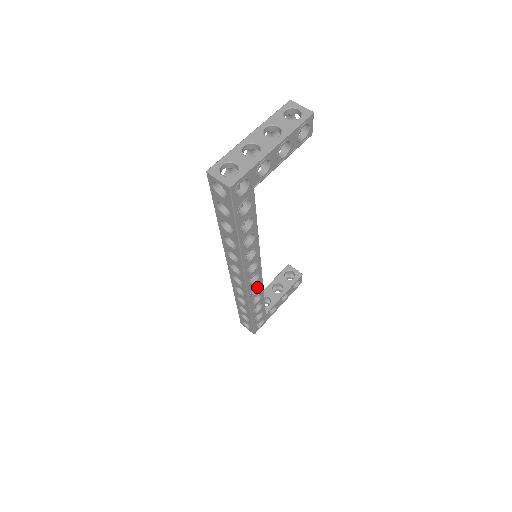
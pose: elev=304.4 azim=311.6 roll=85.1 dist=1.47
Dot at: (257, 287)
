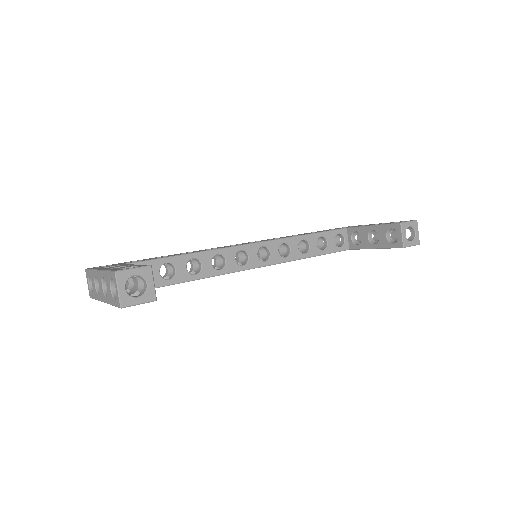
Dot at: occluded
